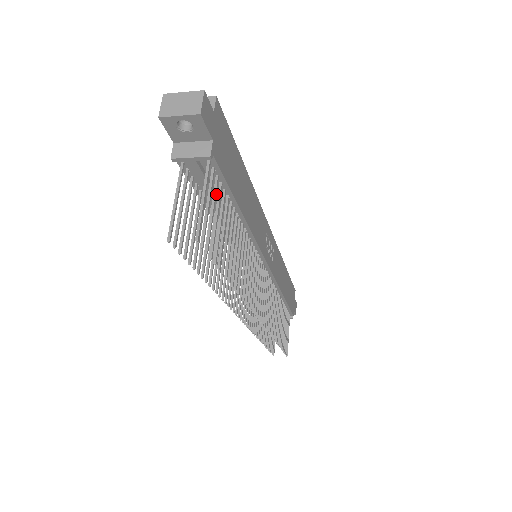
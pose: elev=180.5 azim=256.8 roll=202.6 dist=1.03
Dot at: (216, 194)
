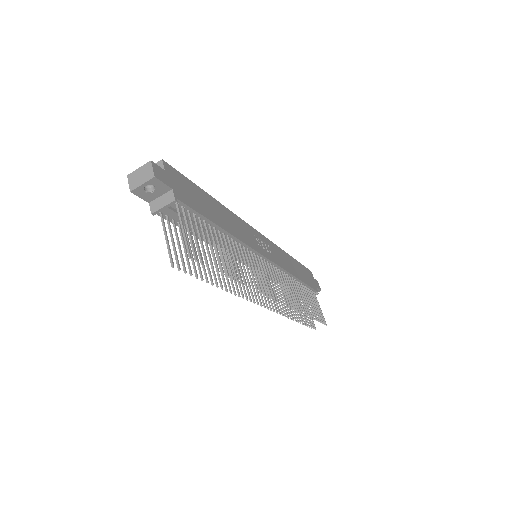
Dot at: occluded
